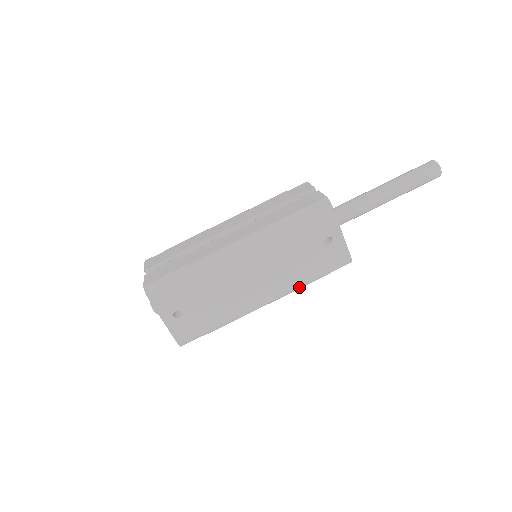
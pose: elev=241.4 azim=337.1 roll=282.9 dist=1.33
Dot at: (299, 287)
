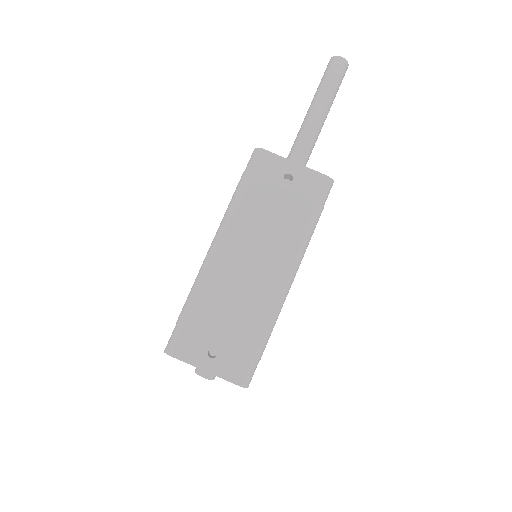
Dot at: (304, 240)
